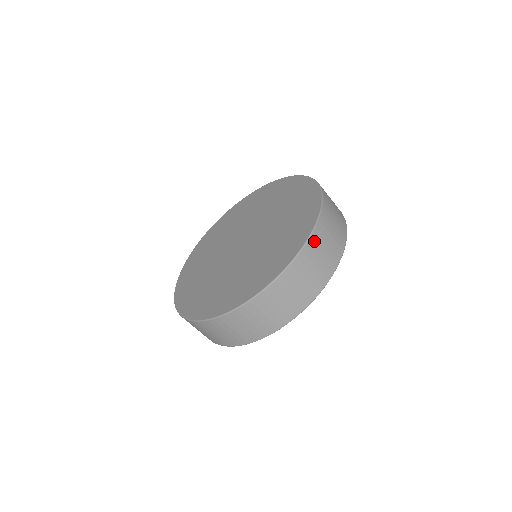
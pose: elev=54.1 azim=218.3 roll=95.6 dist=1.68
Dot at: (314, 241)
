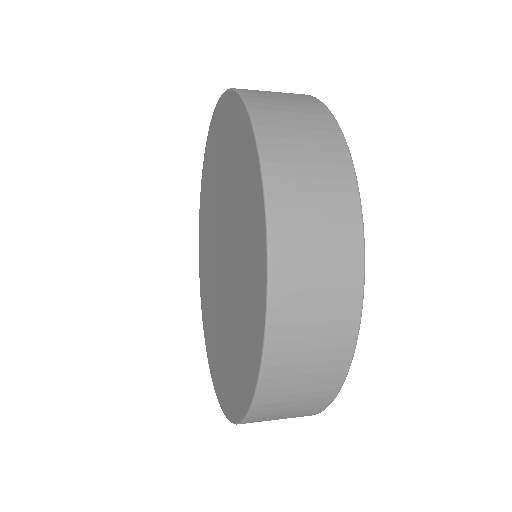
Dot at: (283, 255)
